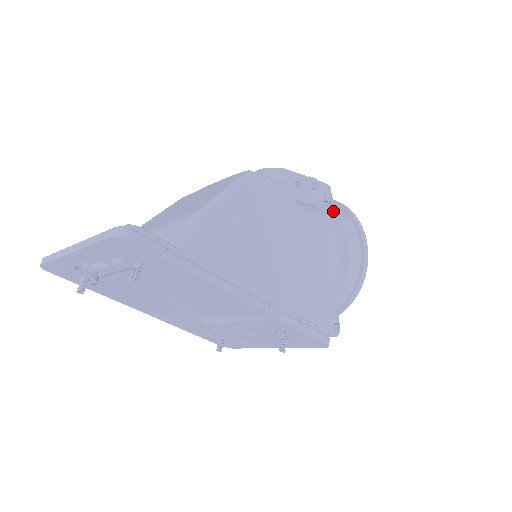
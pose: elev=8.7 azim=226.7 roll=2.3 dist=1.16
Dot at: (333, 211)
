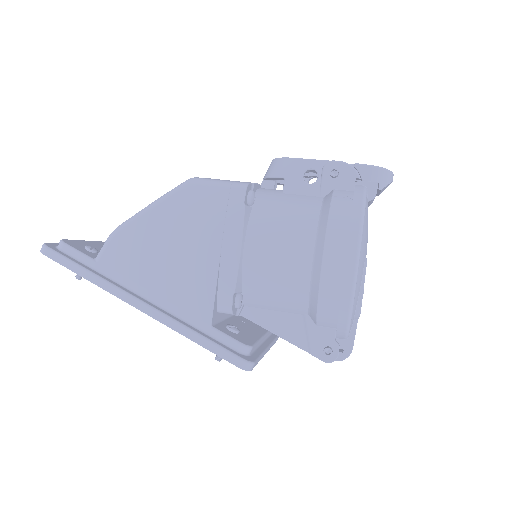
Dot at: (327, 209)
